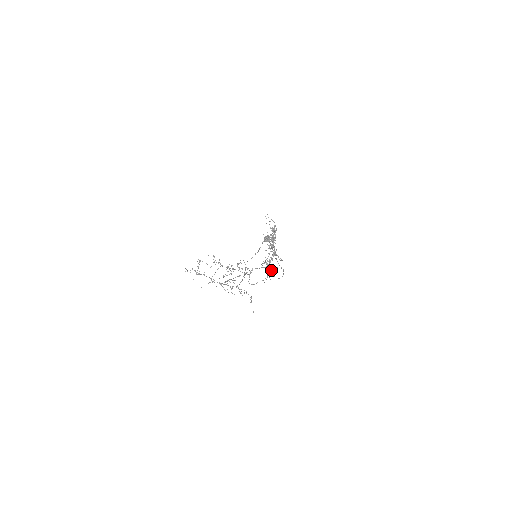
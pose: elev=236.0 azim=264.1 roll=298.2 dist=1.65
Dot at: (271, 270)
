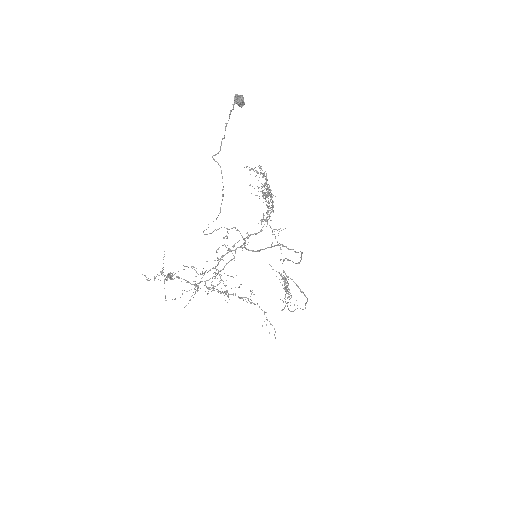
Dot at: occluded
